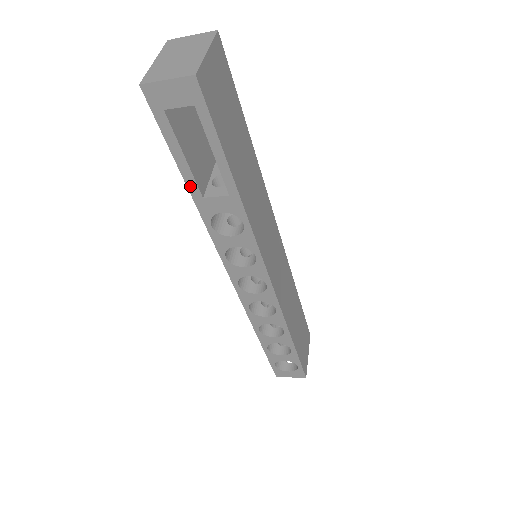
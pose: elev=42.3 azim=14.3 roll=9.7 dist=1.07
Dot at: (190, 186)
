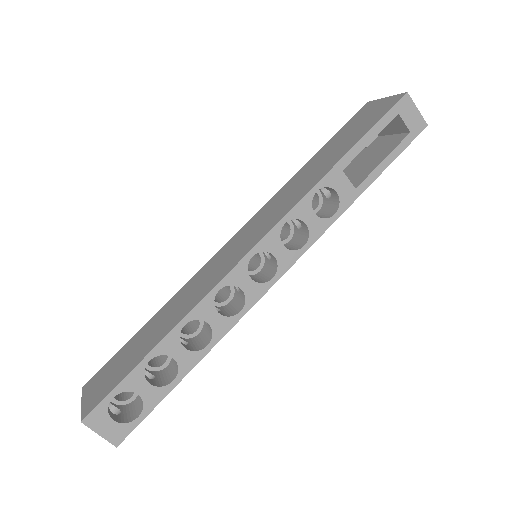
Dot at: (348, 156)
